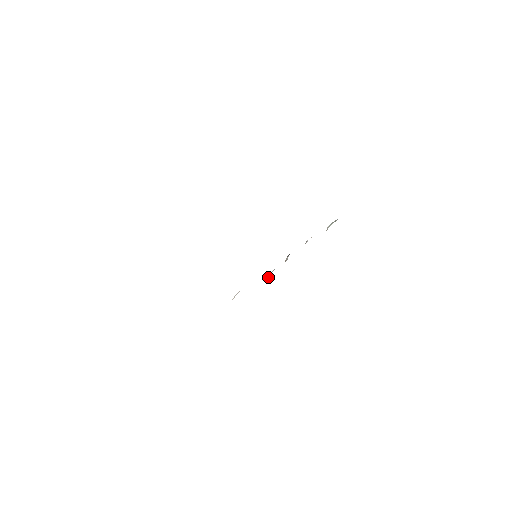
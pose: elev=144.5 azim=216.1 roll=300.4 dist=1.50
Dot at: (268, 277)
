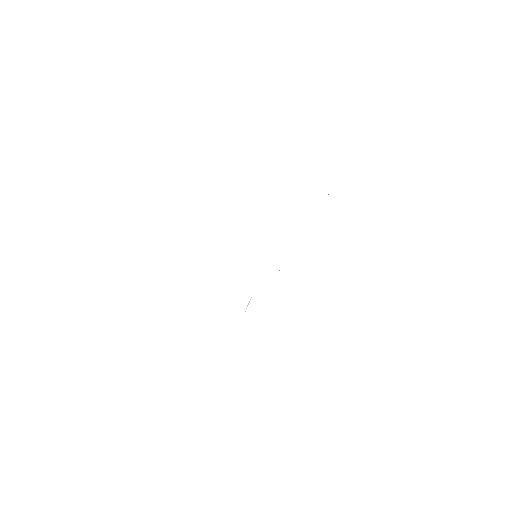
Dot at: occluded
